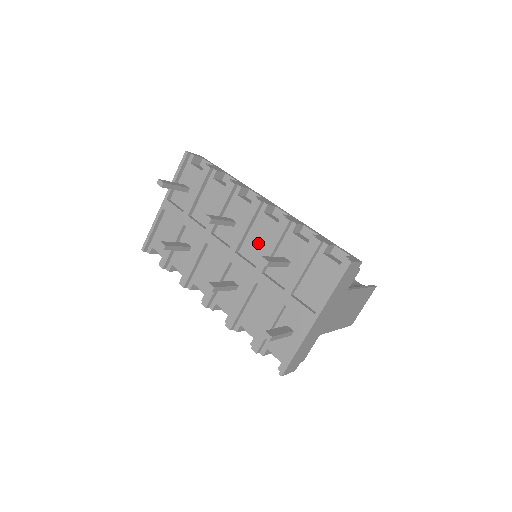
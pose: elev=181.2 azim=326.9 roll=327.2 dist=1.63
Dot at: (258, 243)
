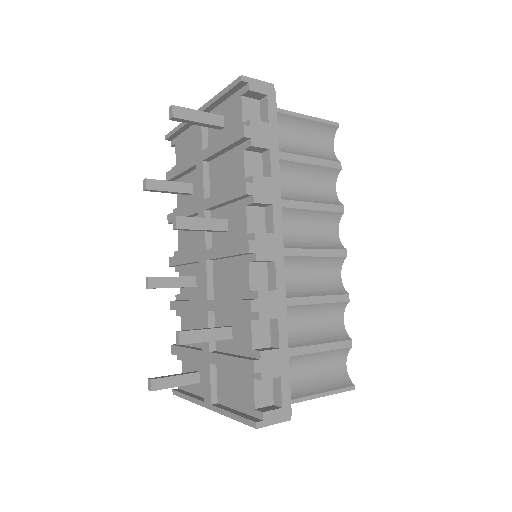
Dot at: (227, 280)
